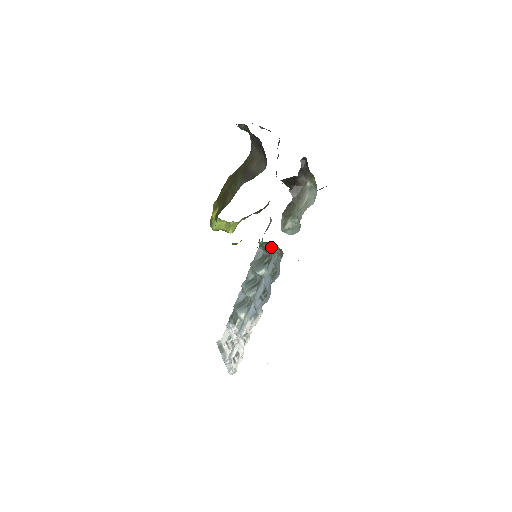
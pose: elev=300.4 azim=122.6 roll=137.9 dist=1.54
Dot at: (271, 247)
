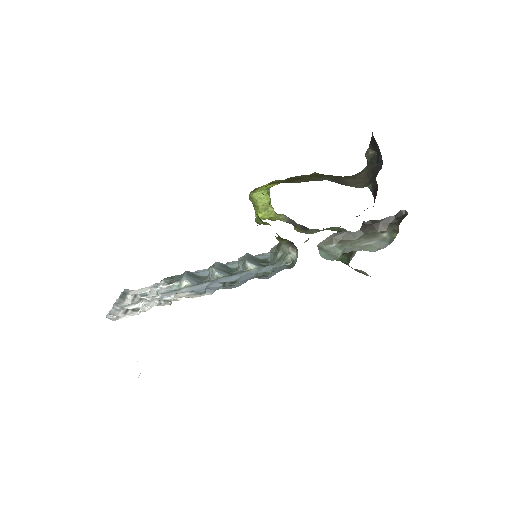
Dot at: (288, 252)
